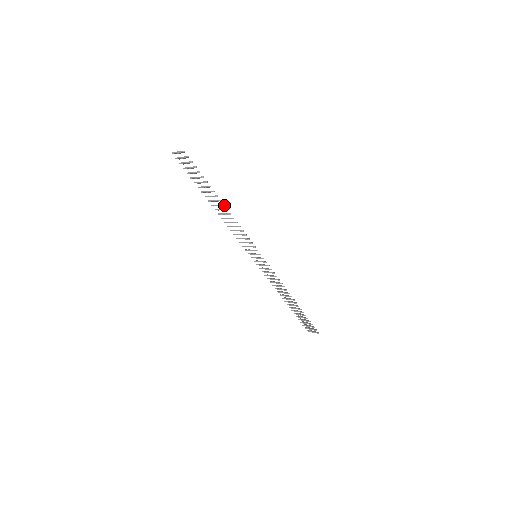
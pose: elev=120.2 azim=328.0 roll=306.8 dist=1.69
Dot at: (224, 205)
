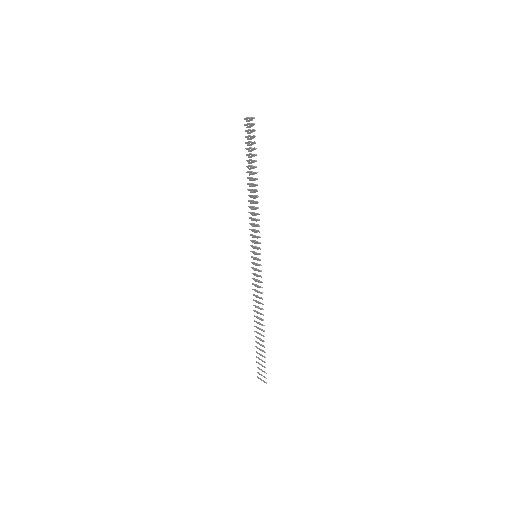
Dot at: occluded
